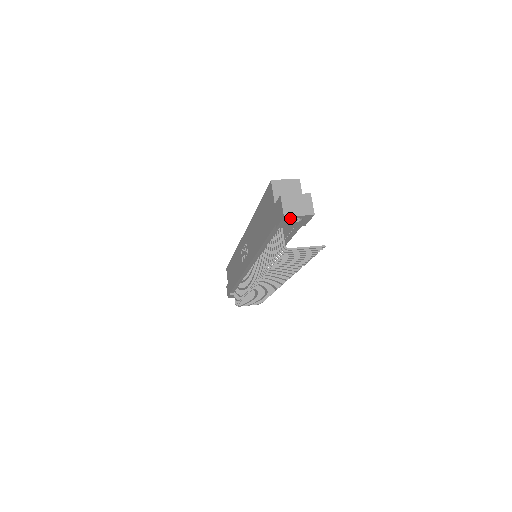
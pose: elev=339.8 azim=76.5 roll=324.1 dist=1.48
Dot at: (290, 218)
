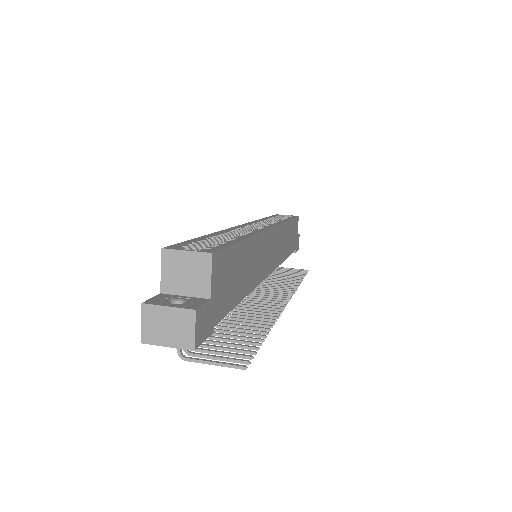
Dot at: (159, 341)
